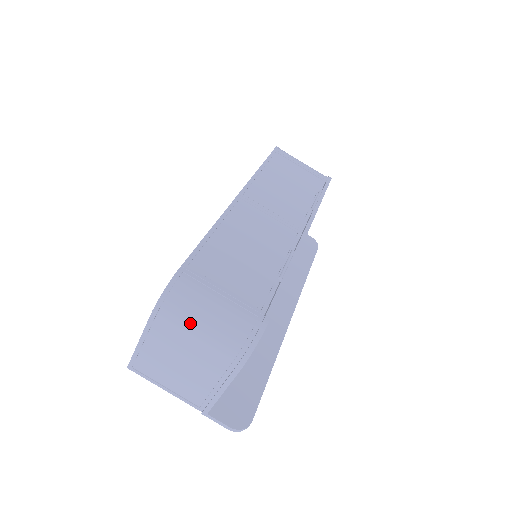
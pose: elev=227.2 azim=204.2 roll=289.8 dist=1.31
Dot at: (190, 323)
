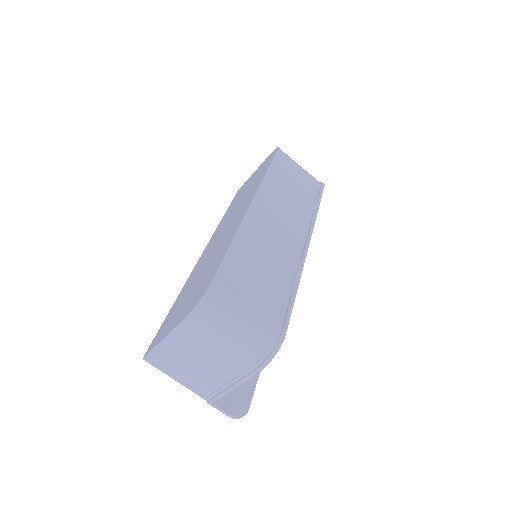
Dot at: (219, 331)
